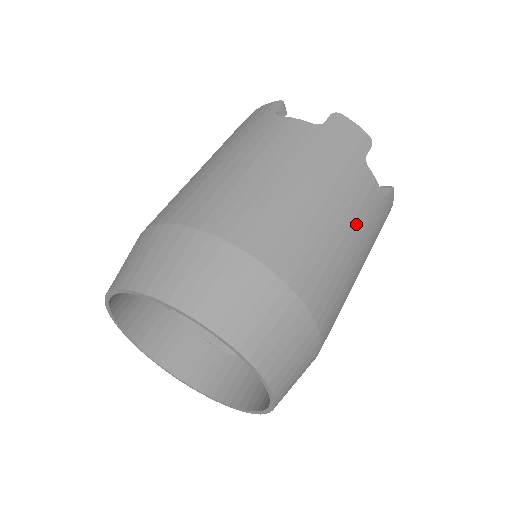
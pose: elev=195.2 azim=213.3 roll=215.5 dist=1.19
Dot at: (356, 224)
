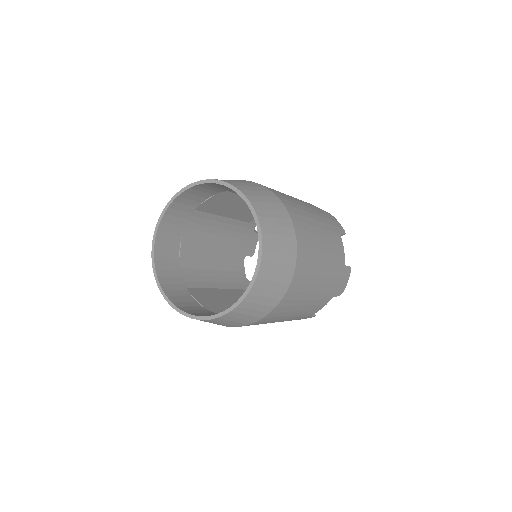
Dot at: (329, 248)
